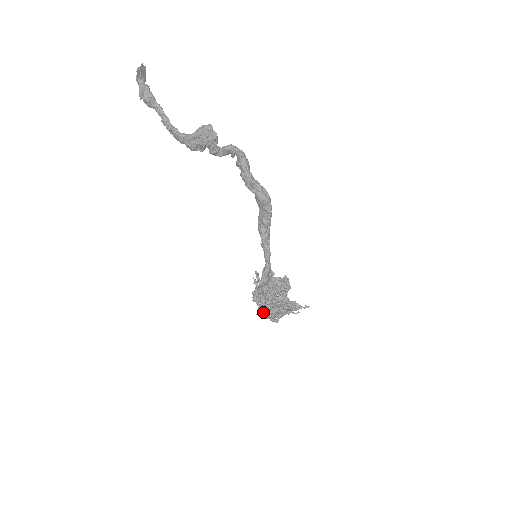
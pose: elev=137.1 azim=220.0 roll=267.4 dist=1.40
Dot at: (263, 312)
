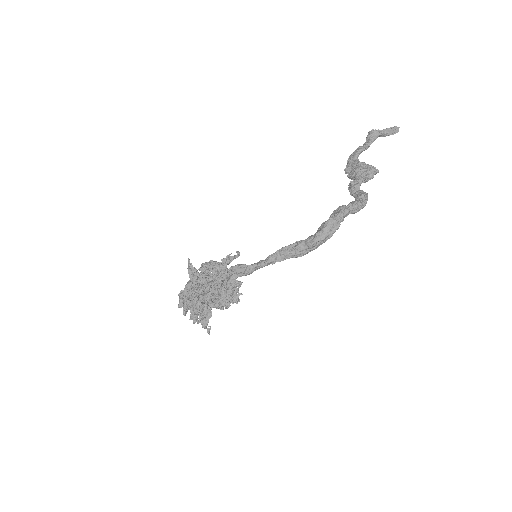
Dot at: occluded
